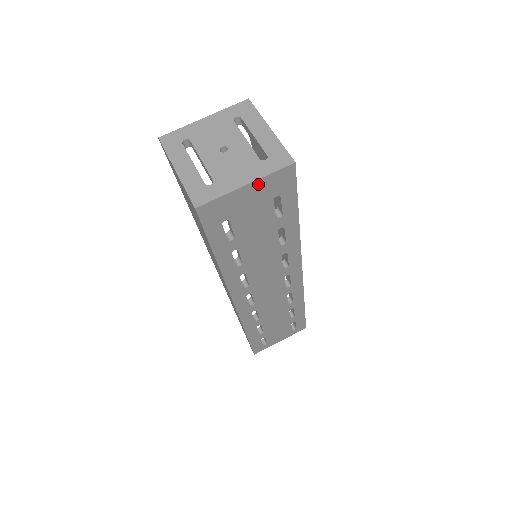
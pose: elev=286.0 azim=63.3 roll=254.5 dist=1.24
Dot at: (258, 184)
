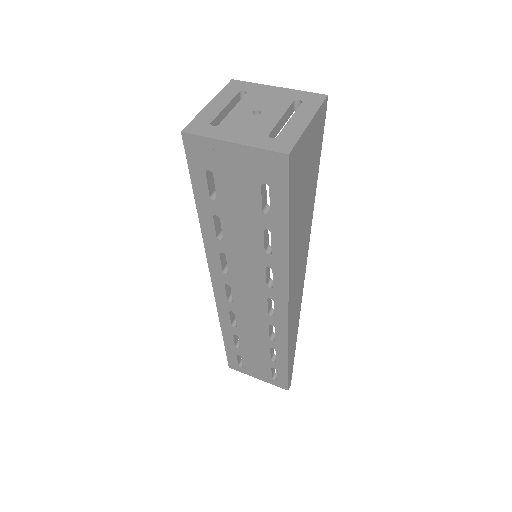
Dot at: (246, 152)
